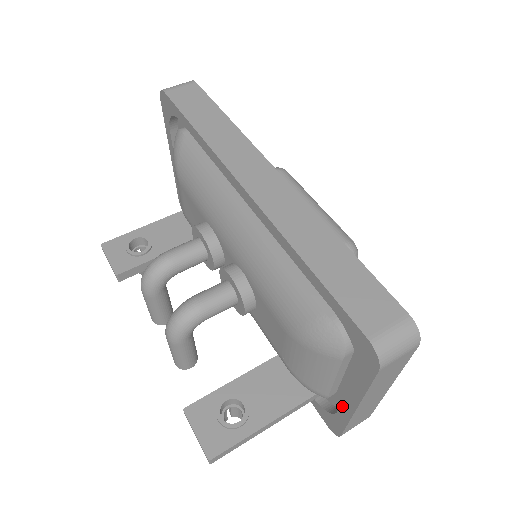
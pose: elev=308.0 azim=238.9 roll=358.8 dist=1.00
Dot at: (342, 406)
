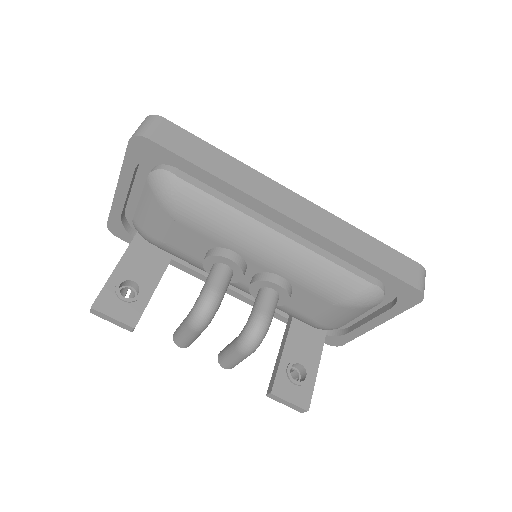
Dot at: (358, 329)
